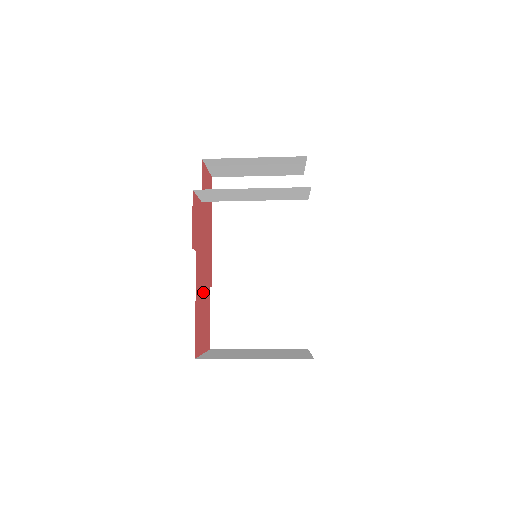
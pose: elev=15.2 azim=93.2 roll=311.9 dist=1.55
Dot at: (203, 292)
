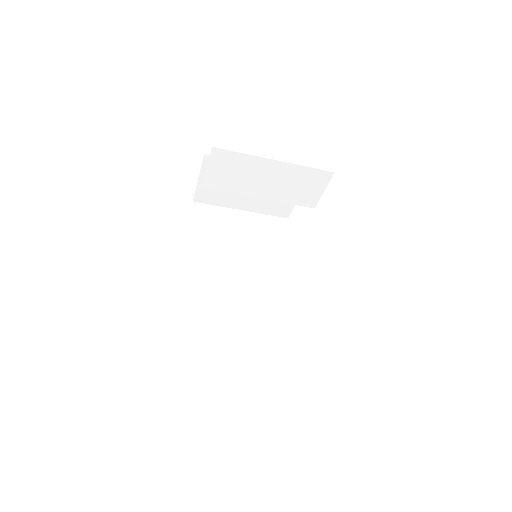
Dot at: occluded
